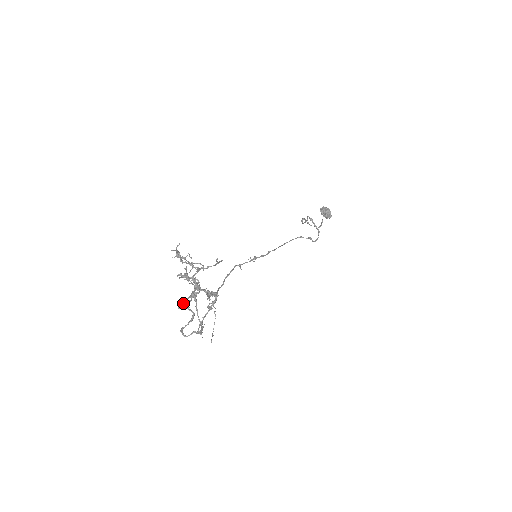
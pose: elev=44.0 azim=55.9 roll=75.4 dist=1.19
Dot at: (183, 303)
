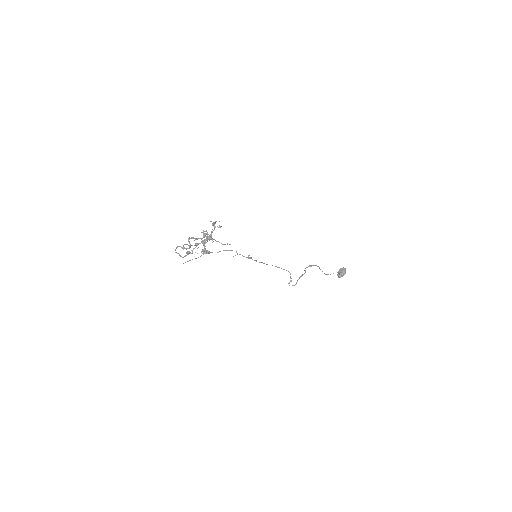
Dot at: occluded
